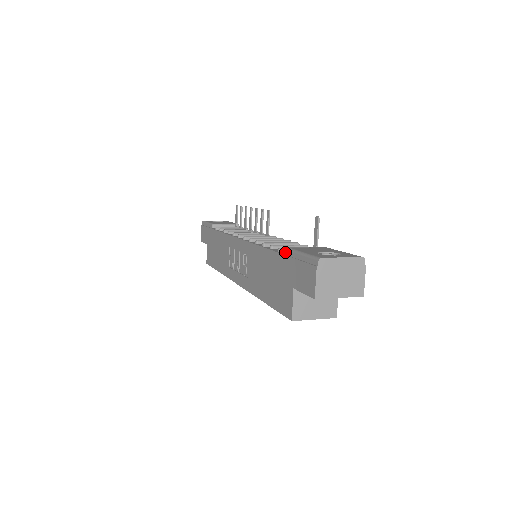
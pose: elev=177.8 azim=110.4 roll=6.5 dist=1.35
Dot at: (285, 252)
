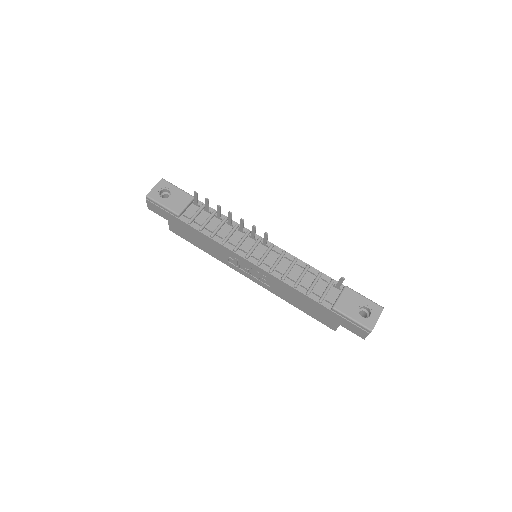
Dot at: (324, 301)
